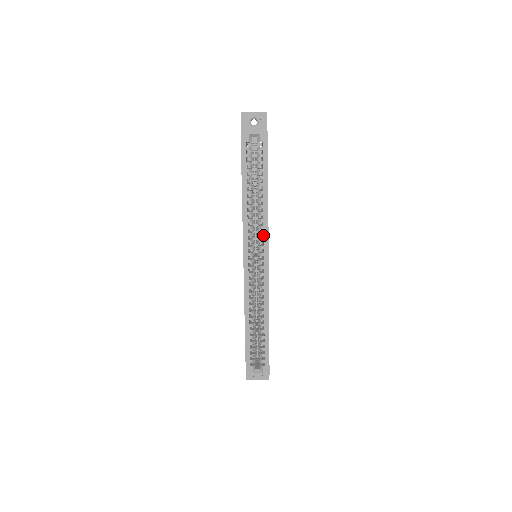
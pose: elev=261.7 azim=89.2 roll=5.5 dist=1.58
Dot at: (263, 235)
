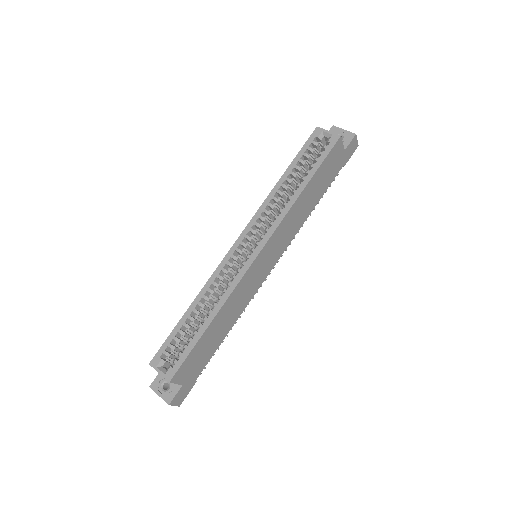
Dot at: (272, 225)
